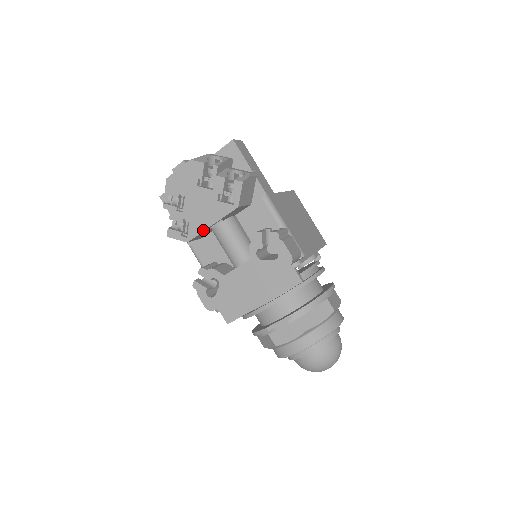
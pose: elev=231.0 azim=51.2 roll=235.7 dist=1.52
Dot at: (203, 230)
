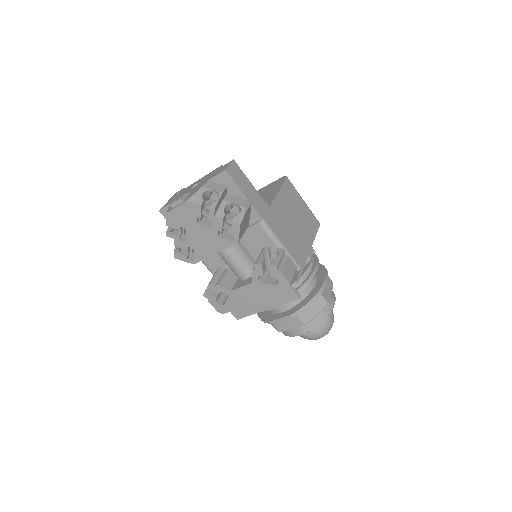
Dot at: (207, 257)
